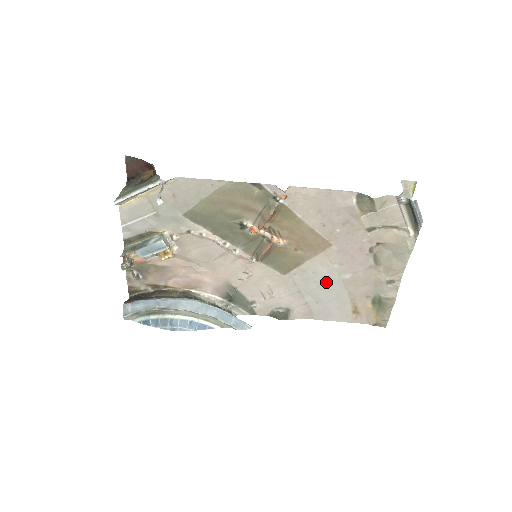
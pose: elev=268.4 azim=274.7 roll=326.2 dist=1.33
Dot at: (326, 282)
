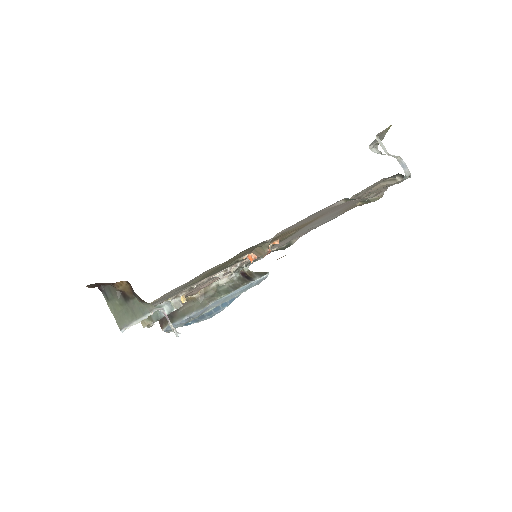
Dot at: (319, 221)
